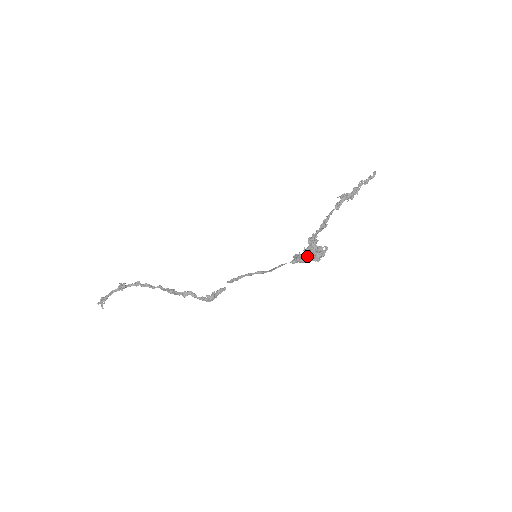
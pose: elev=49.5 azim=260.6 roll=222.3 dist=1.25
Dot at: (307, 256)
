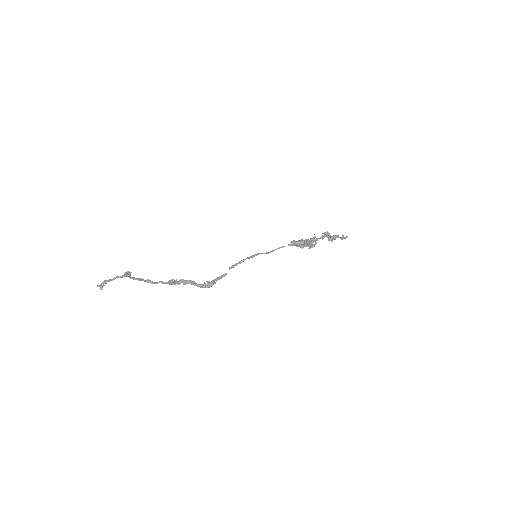
Dot at: (302, 240)
